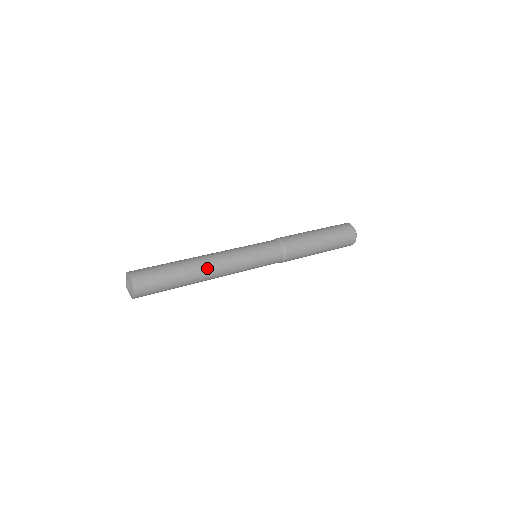
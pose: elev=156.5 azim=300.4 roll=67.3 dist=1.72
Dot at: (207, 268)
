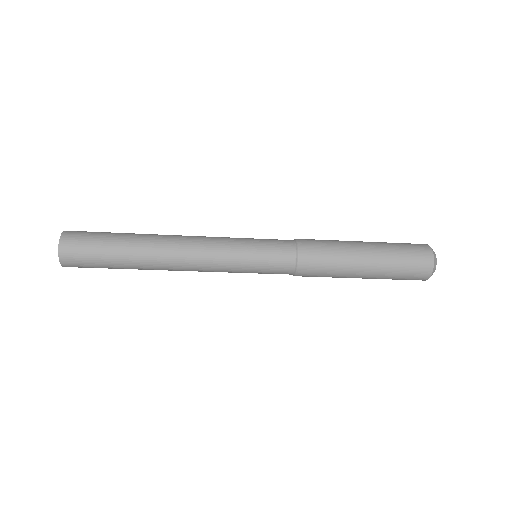
Dot at: (169, 243)
